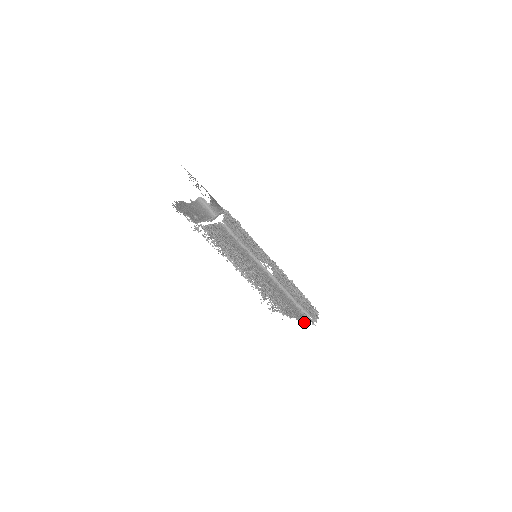
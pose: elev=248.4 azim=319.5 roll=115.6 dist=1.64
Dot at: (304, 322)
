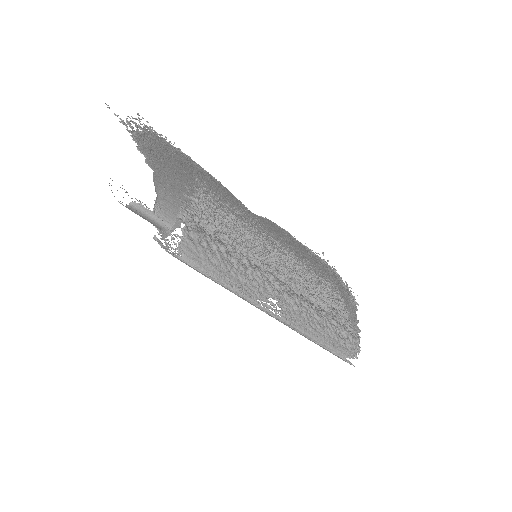
Dot at: occluded
